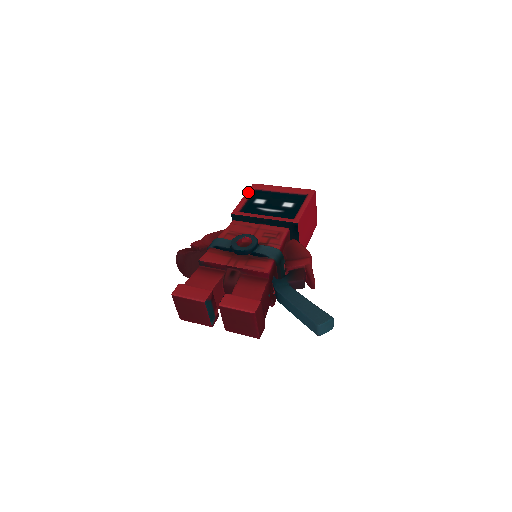
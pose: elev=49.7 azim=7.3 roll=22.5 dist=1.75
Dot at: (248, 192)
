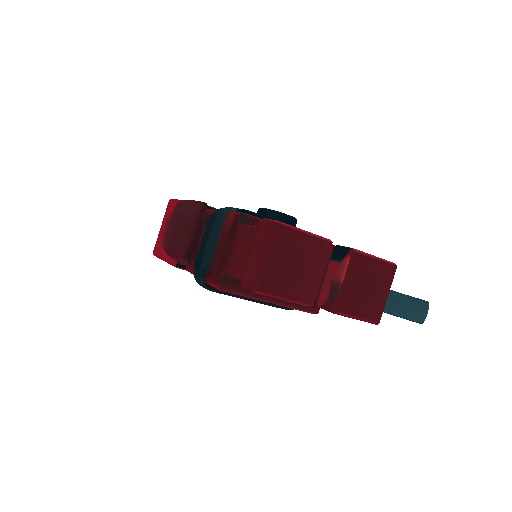
Dot at: occluded
